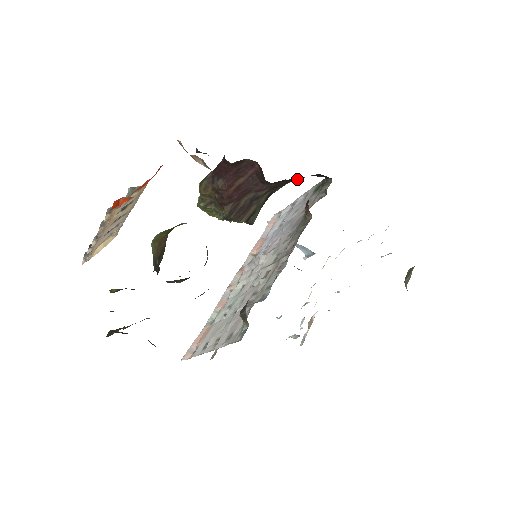
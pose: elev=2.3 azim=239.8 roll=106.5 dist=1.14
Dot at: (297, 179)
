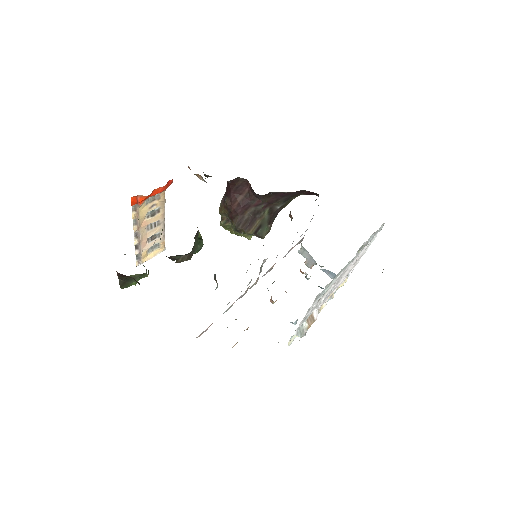
Dot at: (289, 196)
